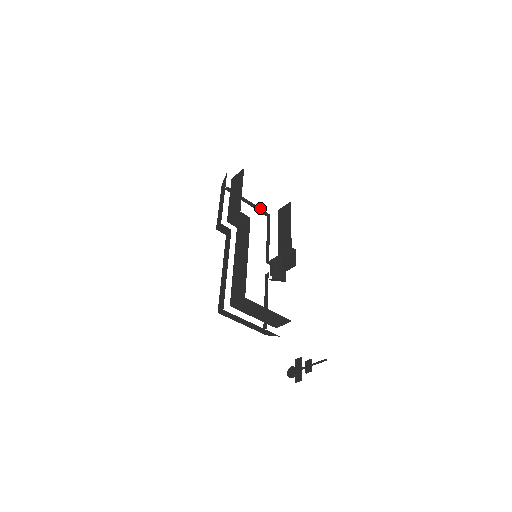
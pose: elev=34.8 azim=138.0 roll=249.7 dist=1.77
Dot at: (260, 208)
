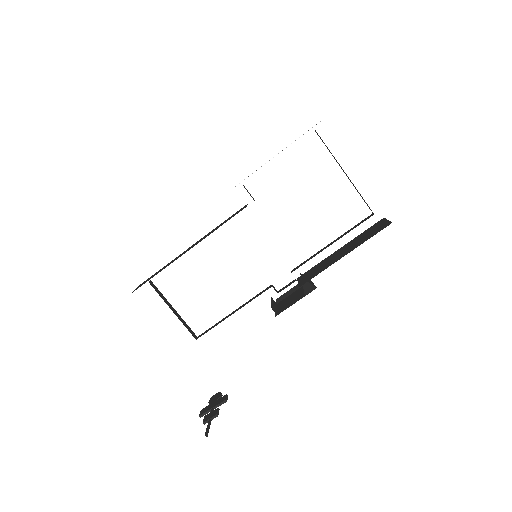
Dot at: occluded
